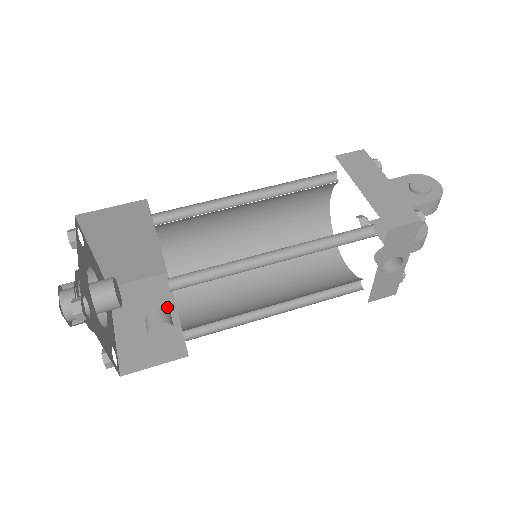
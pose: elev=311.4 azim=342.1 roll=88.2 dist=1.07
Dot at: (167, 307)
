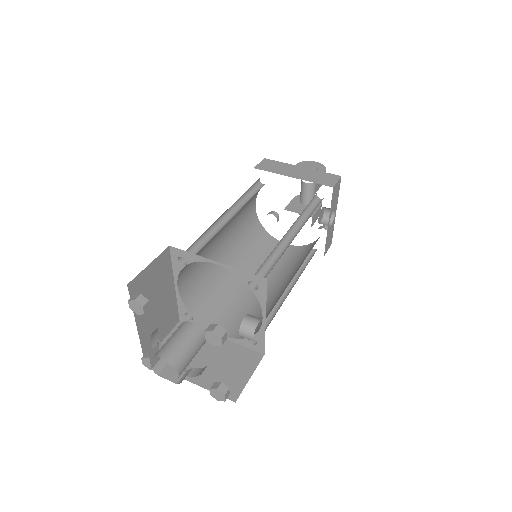
Dot at: occluded
